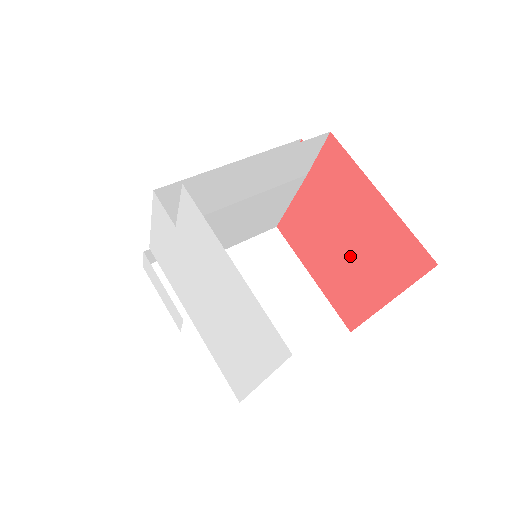
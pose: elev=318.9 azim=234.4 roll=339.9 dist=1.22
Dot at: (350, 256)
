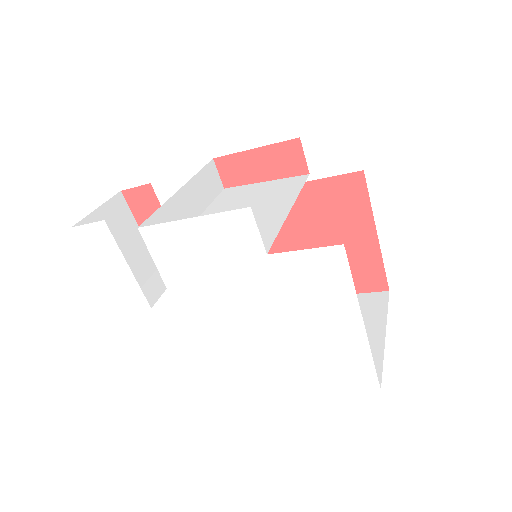
Dot at: occluded
